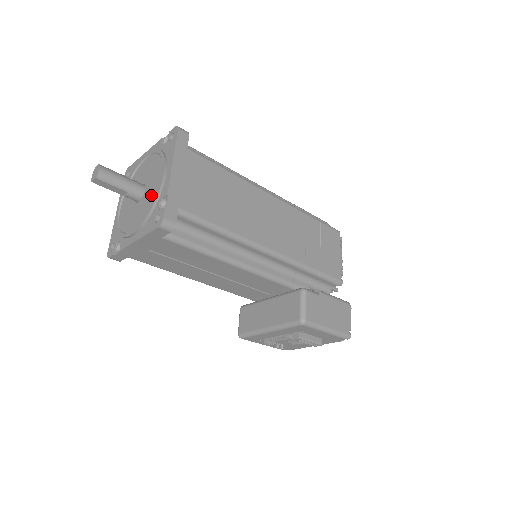
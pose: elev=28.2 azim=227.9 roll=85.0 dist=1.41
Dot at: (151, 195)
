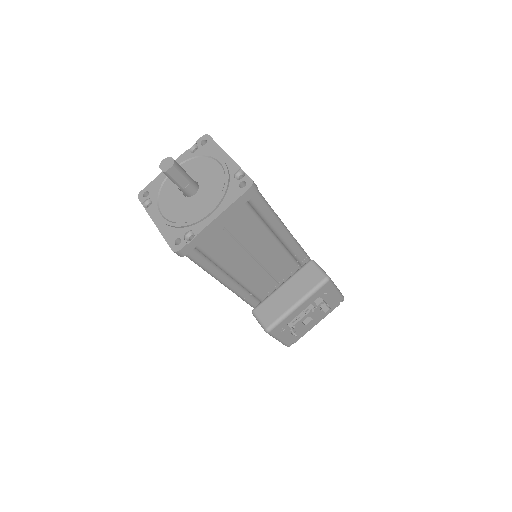
Dot at: (215, 179)
